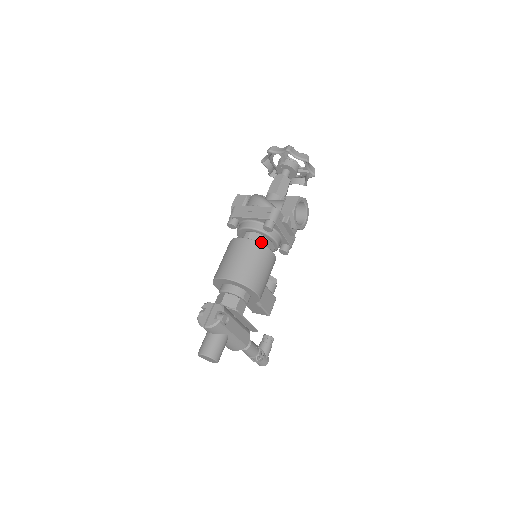
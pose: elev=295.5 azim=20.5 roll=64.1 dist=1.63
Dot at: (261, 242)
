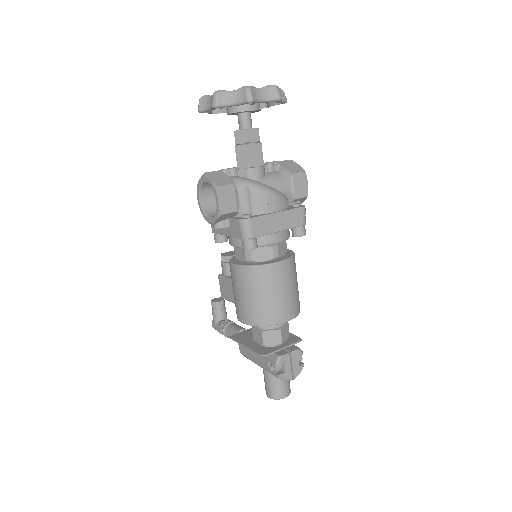
Dot at: (286, 250)
